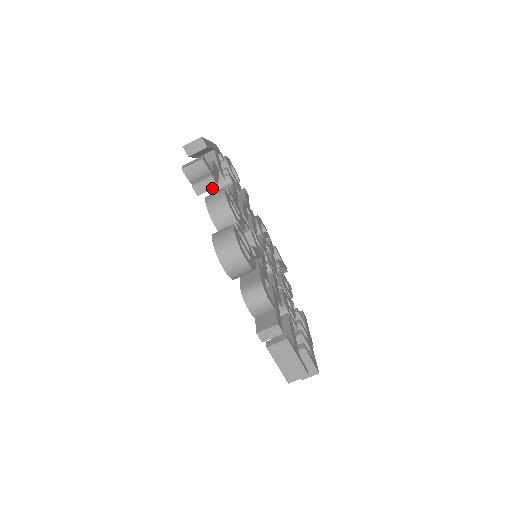
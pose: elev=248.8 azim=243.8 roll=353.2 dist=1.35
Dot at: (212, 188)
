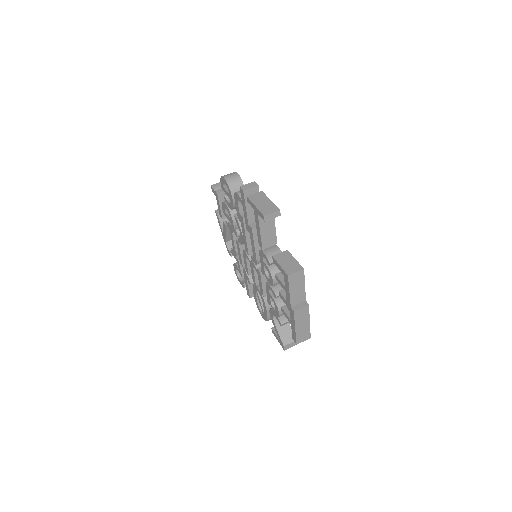
Dot at: occluded
